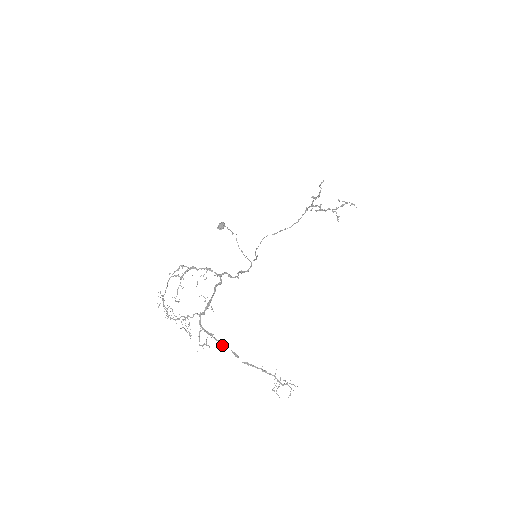
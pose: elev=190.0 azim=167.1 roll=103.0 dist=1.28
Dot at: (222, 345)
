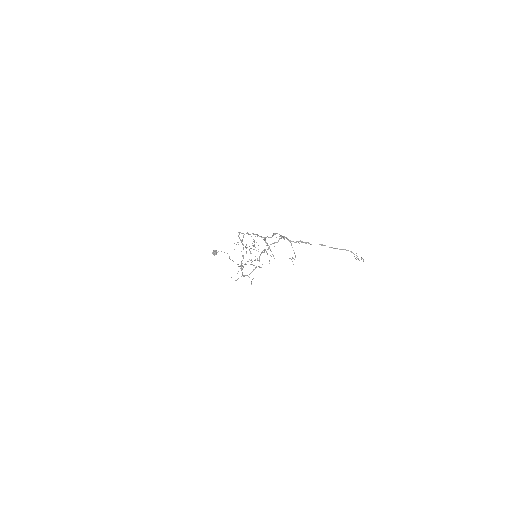
Dot at: occluded
